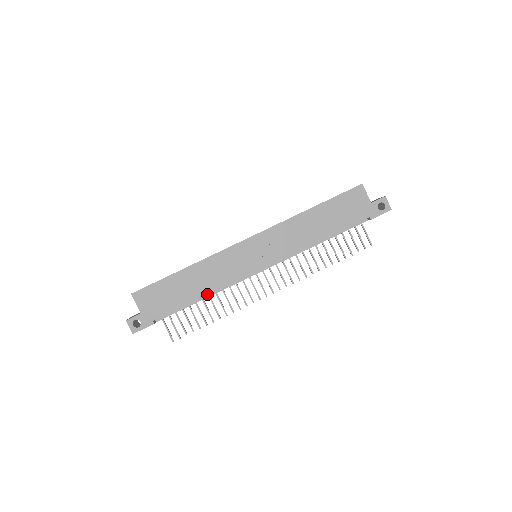
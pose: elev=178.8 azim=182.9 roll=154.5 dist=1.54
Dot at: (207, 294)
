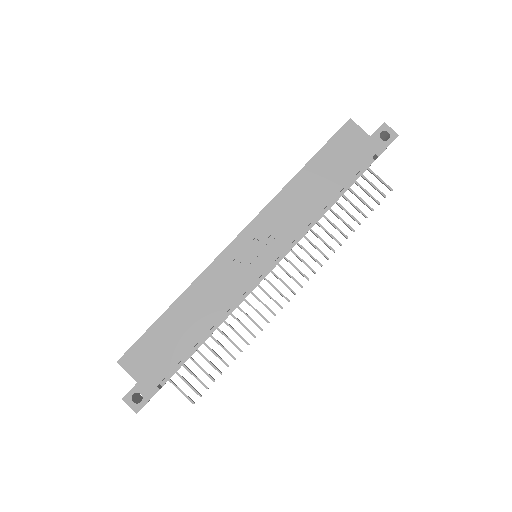
Dot at: (212, 325)
